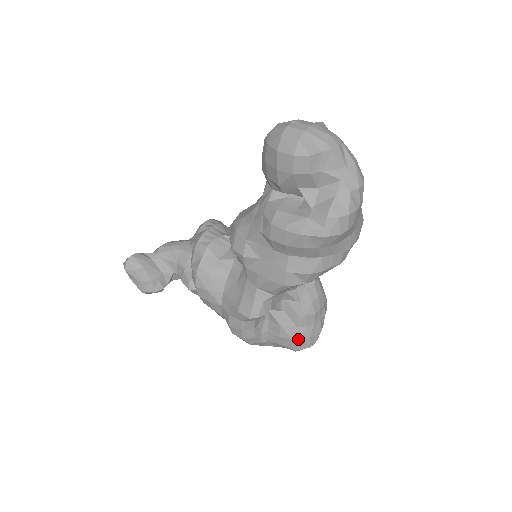
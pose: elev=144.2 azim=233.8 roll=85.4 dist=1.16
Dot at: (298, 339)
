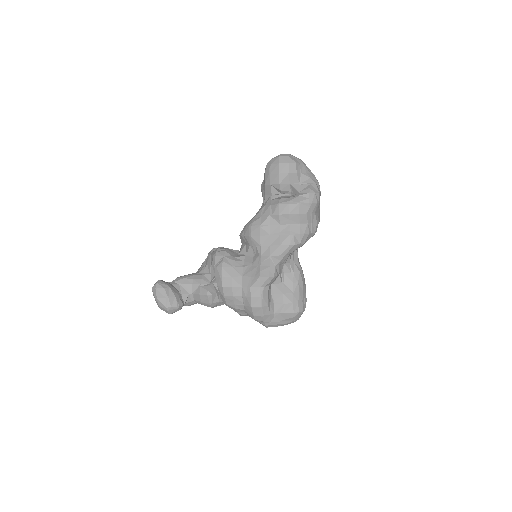
Dot at: (296, 302)
